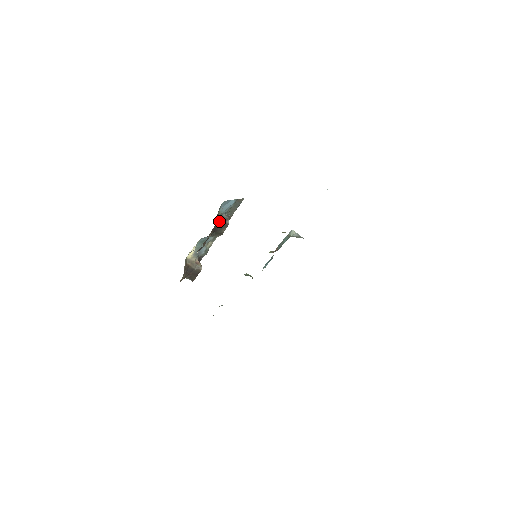
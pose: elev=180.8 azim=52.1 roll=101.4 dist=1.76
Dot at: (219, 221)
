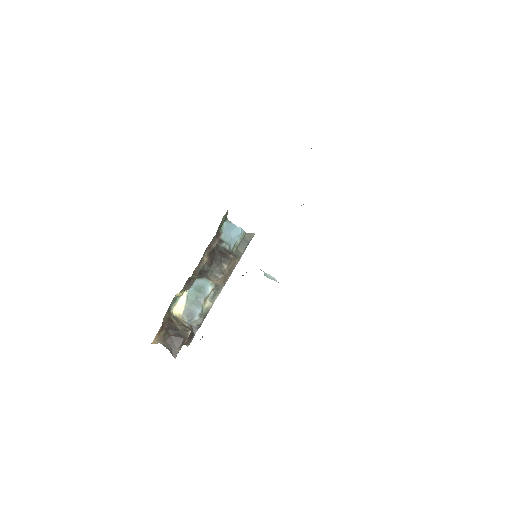
Dot at: (217, 237)
